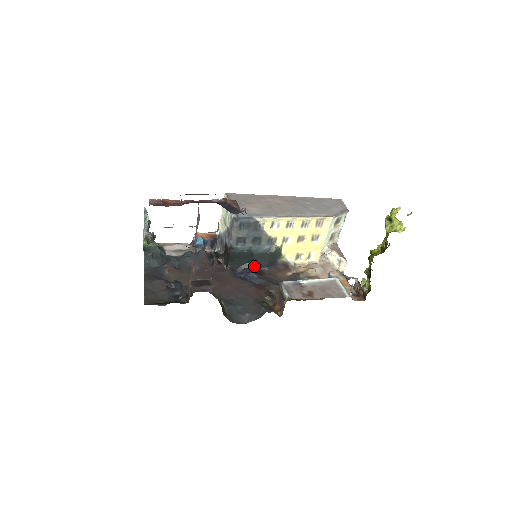
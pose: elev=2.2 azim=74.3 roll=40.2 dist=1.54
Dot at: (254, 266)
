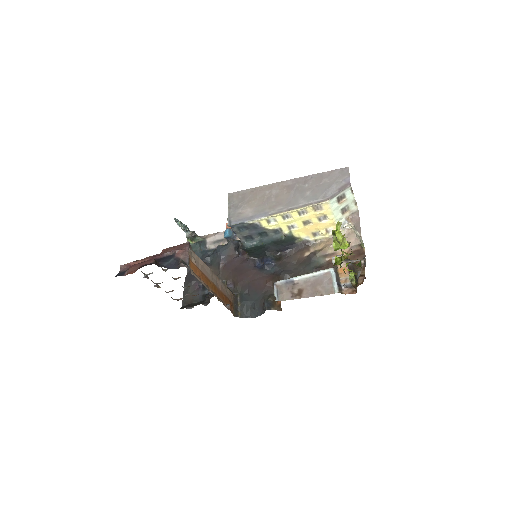
Dot at: (272, 253)
